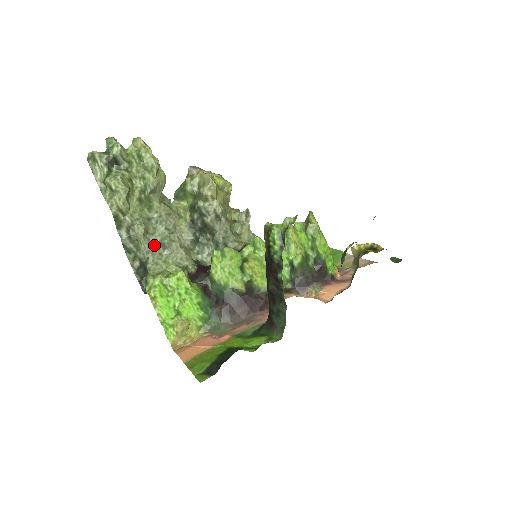
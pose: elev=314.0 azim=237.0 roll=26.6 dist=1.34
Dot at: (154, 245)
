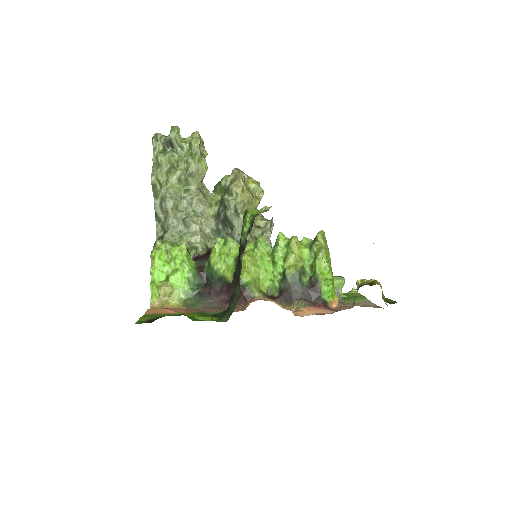
Dot at: (178, 221)
